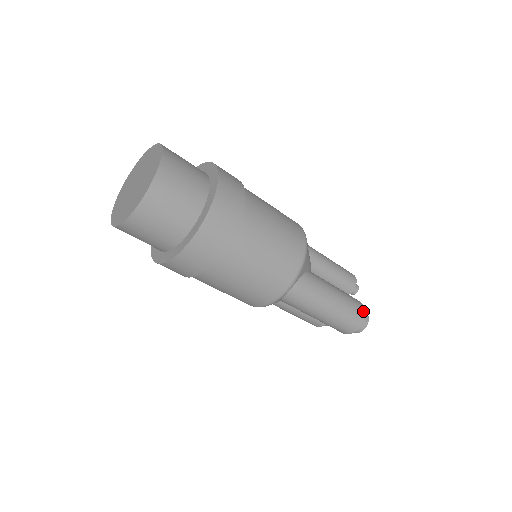
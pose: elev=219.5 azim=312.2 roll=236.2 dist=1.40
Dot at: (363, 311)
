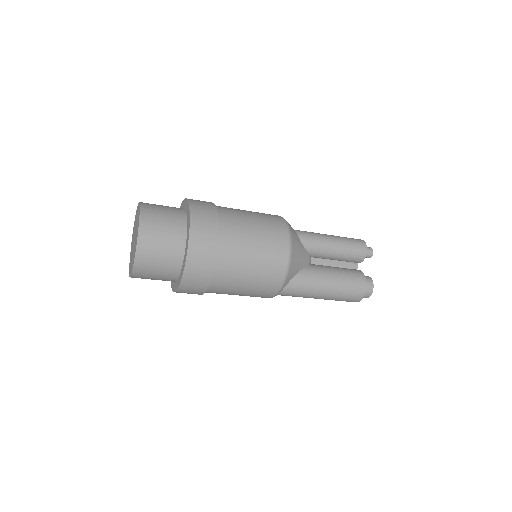
Dot at: (363, 289)
